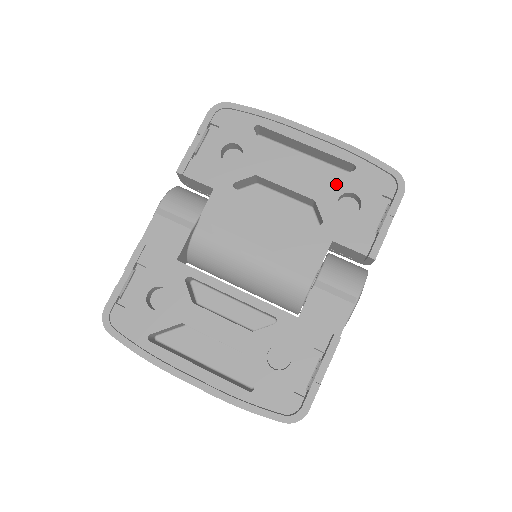
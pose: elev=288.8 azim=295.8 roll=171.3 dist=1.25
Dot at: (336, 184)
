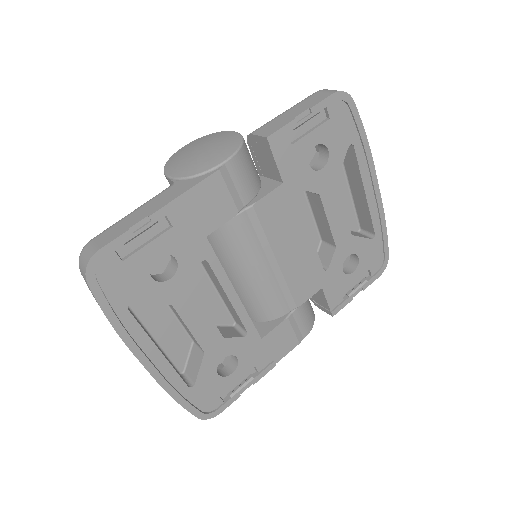
Dot at: (356, 243)
